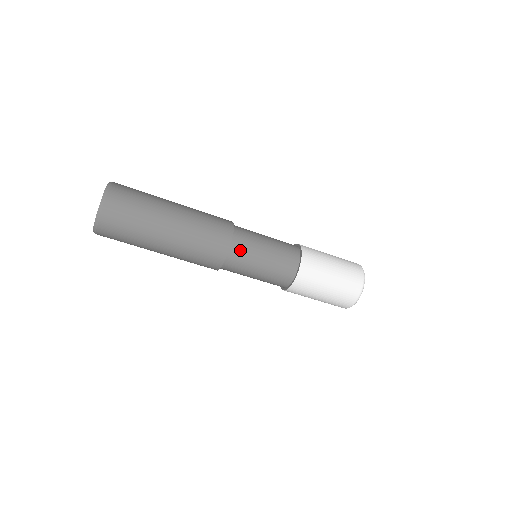
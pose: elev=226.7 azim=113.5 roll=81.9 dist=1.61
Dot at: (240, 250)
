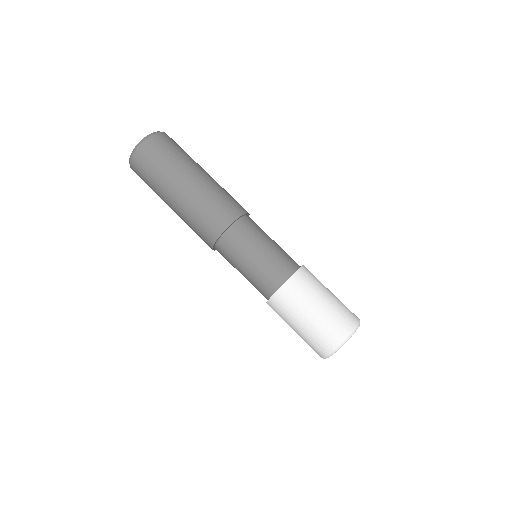
Dot at: (249, 225)
